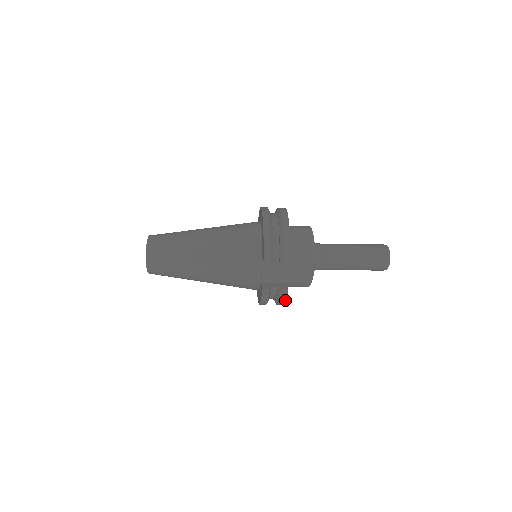
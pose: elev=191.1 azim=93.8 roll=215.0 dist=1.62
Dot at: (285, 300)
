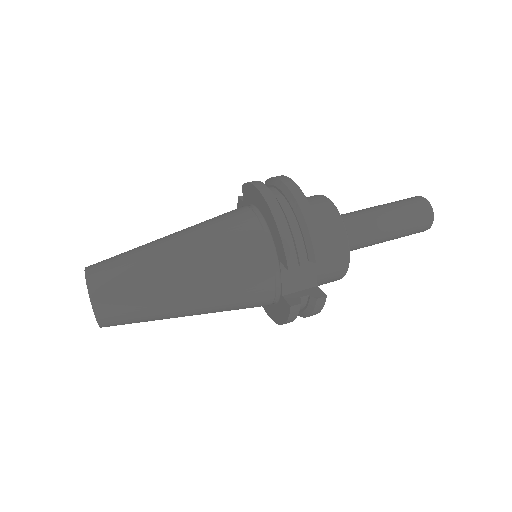
Dot at: (319, 310)
